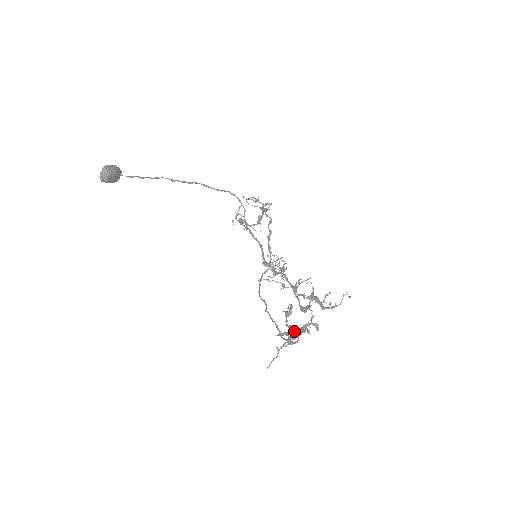
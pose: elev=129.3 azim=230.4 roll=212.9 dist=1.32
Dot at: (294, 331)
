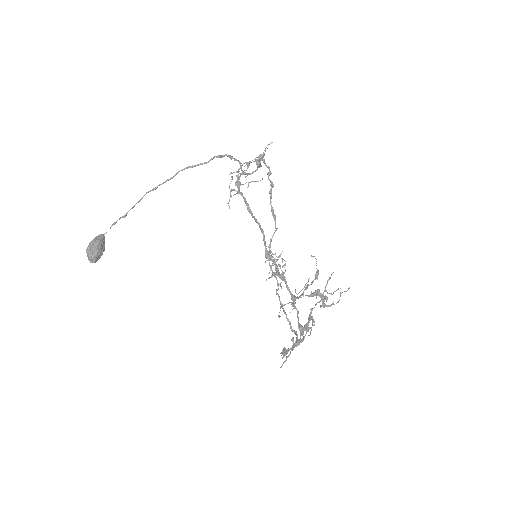
Dot at: (297, 342)
